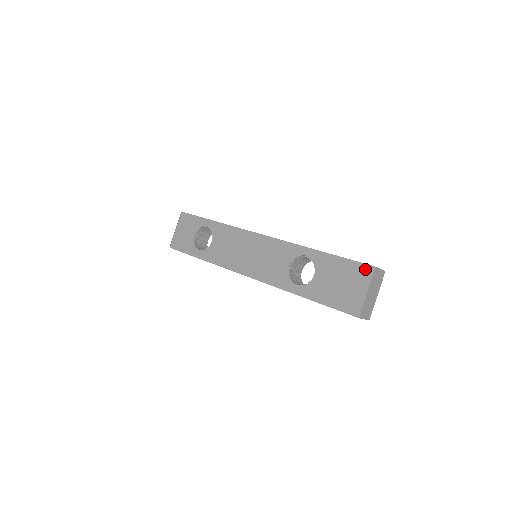
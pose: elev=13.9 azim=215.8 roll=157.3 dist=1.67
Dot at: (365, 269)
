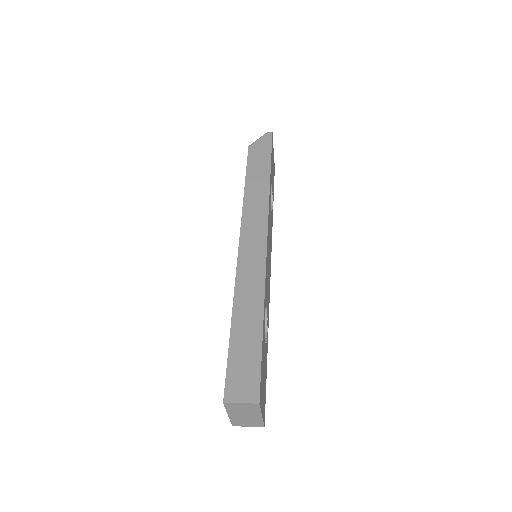
Dot at: (225, 392)
